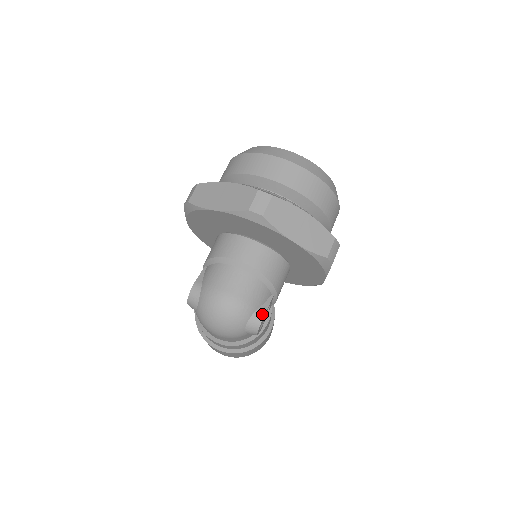
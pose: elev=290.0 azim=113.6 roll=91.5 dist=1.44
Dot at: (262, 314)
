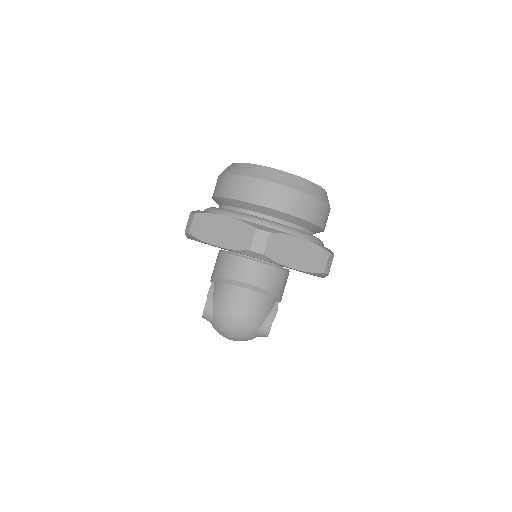
Dot at: (270, 323)
